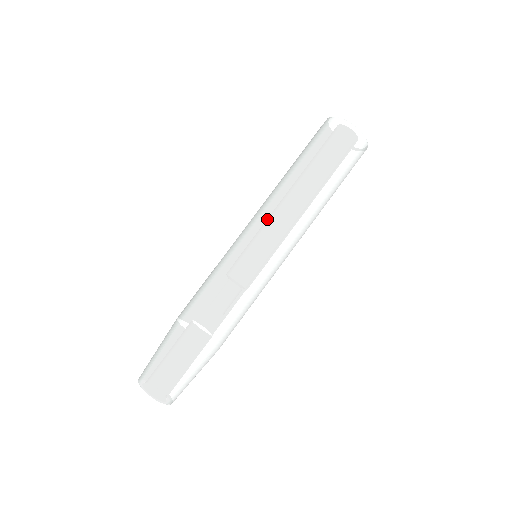
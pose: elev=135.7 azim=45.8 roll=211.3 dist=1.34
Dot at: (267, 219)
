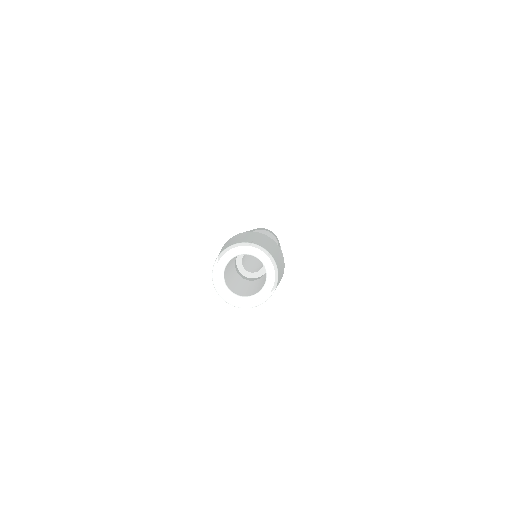
Dot at: occluded
